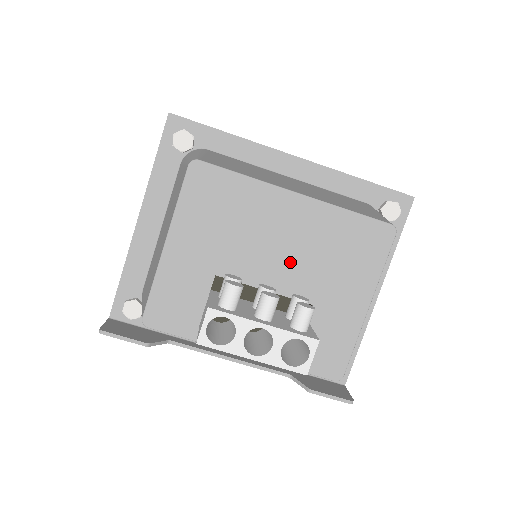
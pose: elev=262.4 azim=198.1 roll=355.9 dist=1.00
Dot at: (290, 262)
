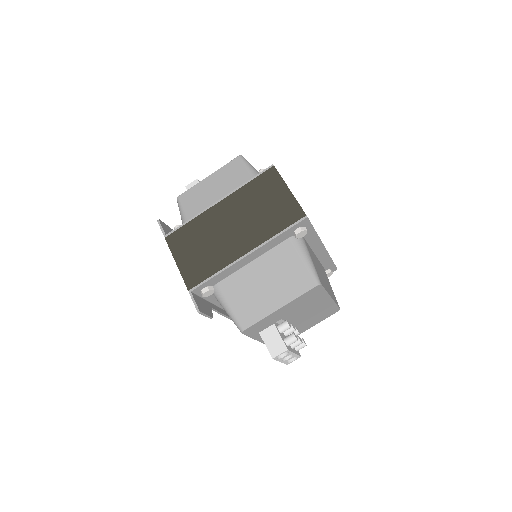
Dot at: (305, 317)
